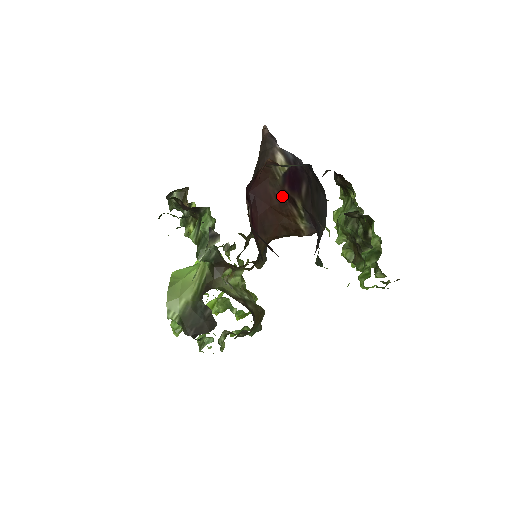
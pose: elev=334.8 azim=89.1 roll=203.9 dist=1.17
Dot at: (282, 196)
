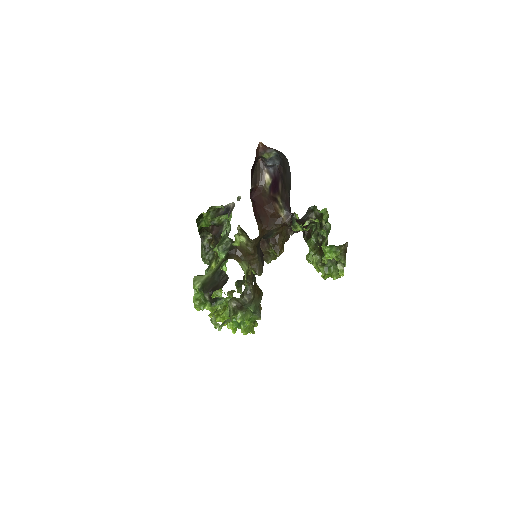
Dot at: (270, 200)
